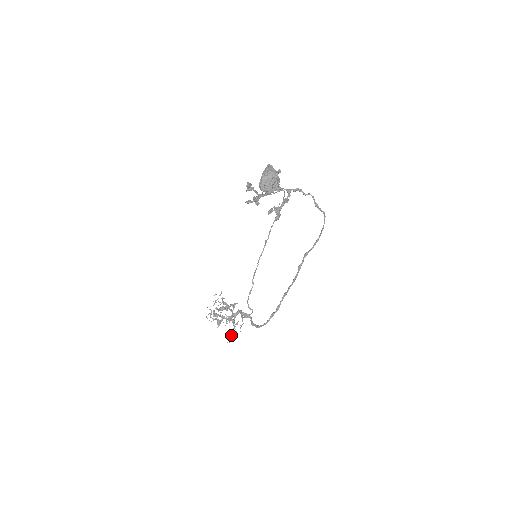
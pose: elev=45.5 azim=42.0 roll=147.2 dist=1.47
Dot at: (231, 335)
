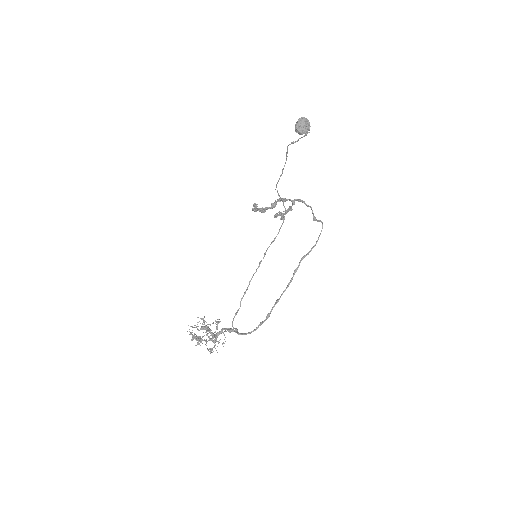
Dot at: (211, 350)
